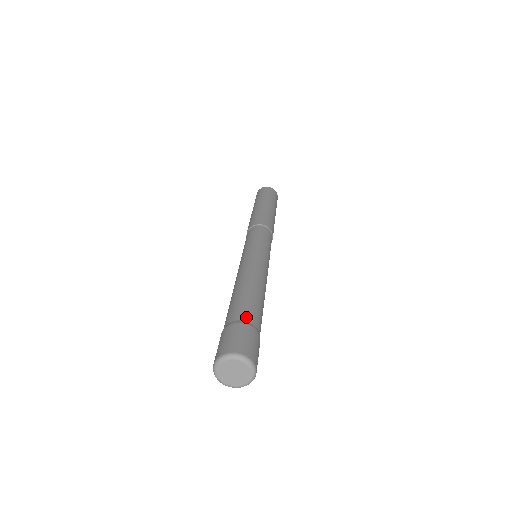
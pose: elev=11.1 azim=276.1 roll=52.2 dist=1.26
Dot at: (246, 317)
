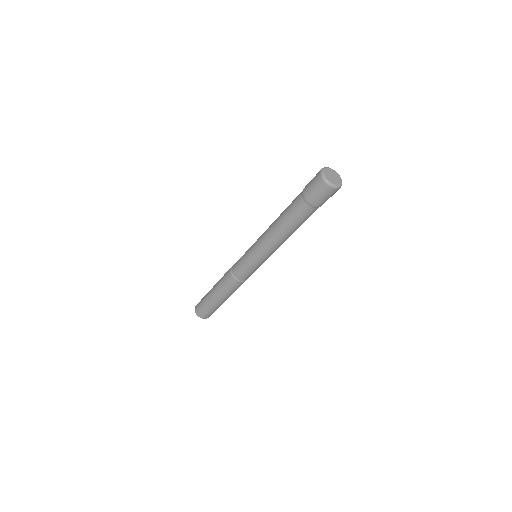
Dot at: occluded
